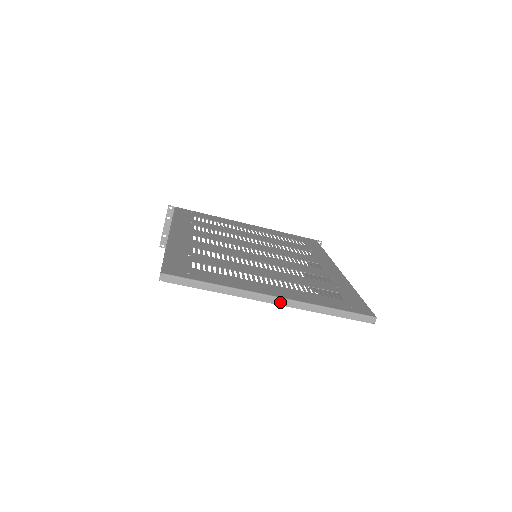
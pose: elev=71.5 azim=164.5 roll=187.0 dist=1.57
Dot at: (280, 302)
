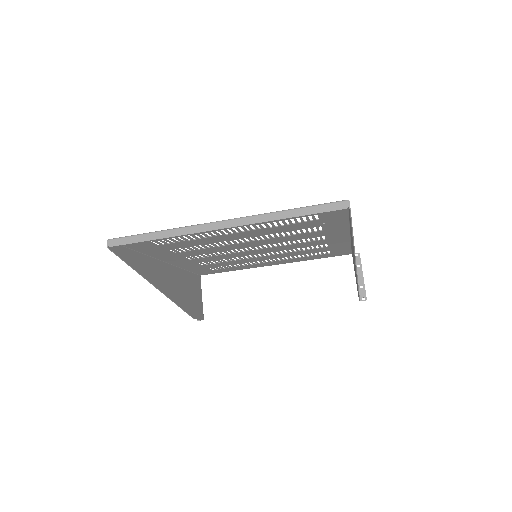
Dot at: (229, 224)
